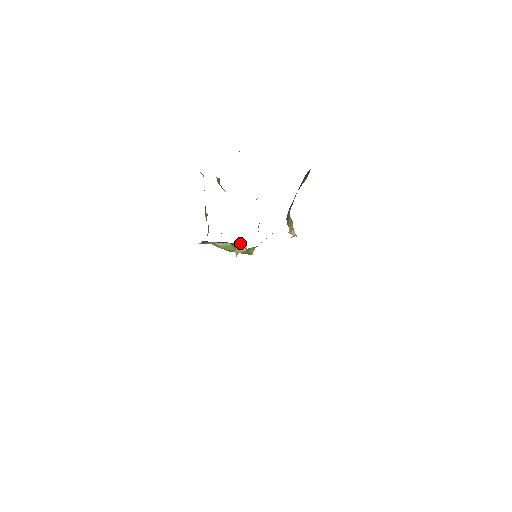
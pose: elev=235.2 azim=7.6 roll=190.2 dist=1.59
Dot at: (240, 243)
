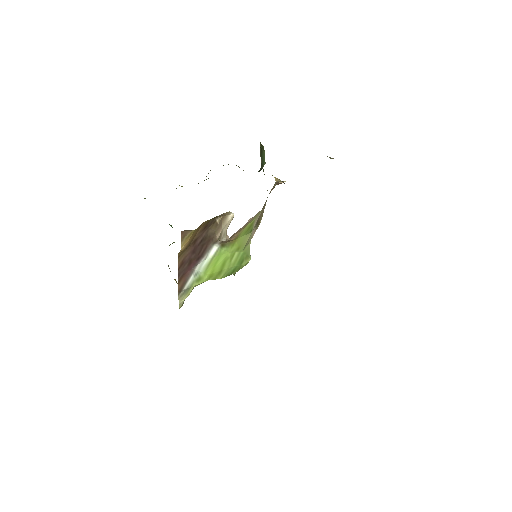
Dot at: (222, 216)
